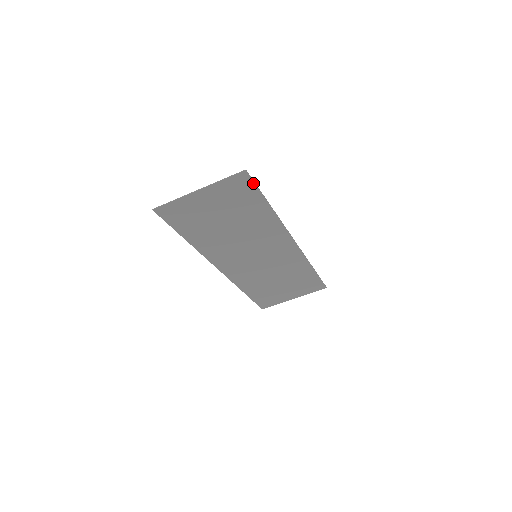
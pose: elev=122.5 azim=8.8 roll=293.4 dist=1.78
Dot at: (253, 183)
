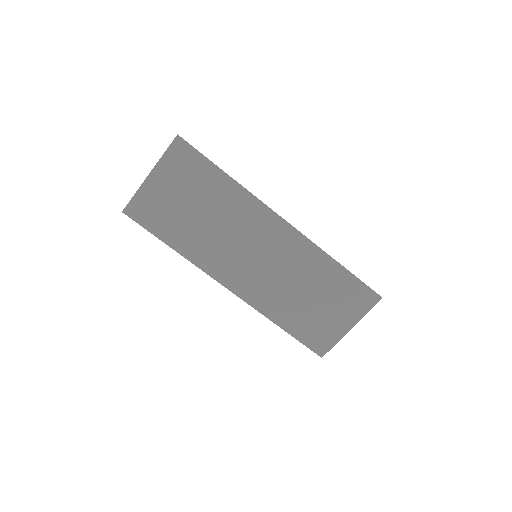
Dot at: (193, 149)
